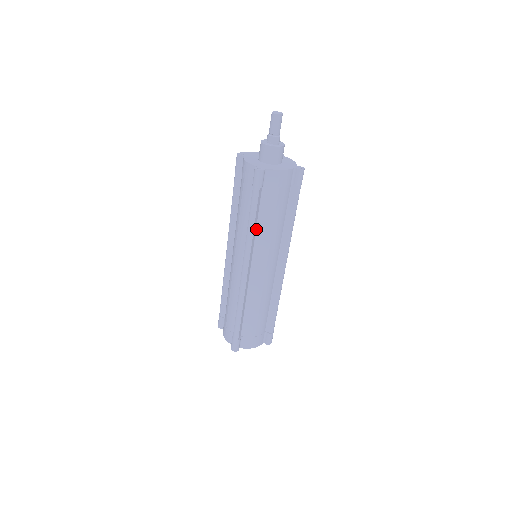
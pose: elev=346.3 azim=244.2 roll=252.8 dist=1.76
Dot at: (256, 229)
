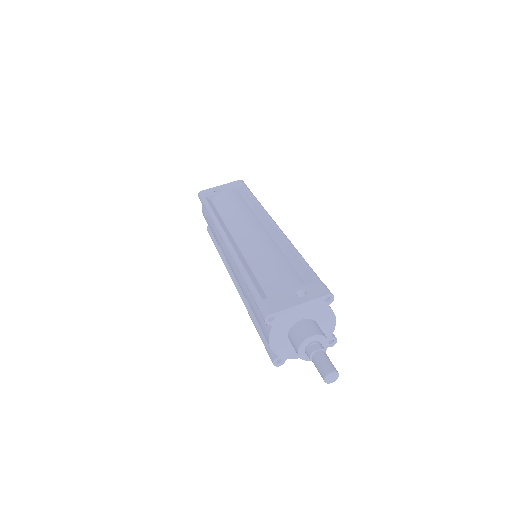
Dot at: occluded
